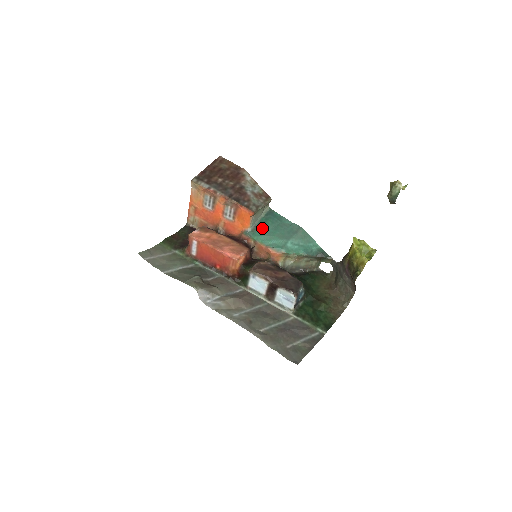
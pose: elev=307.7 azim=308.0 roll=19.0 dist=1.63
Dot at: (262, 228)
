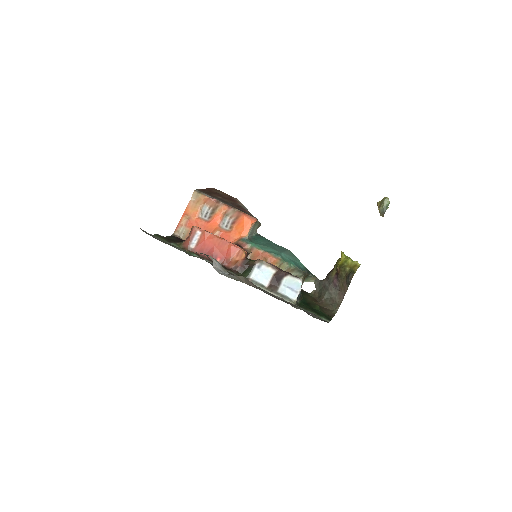
Dot at: (256, 241)
